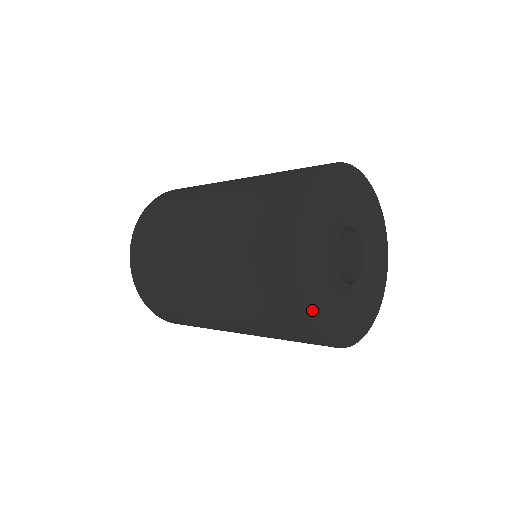
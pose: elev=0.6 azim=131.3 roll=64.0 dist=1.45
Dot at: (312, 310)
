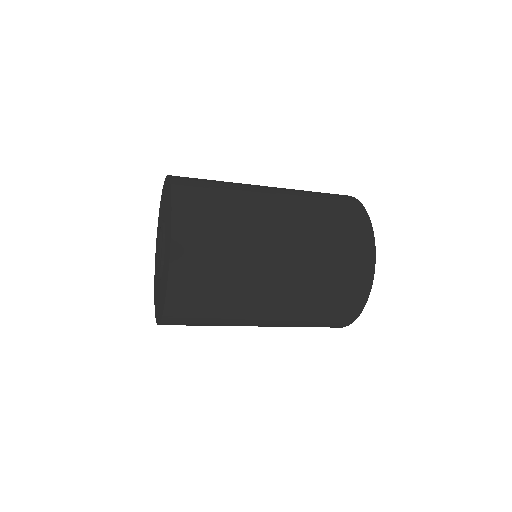
Dot at: occluded
